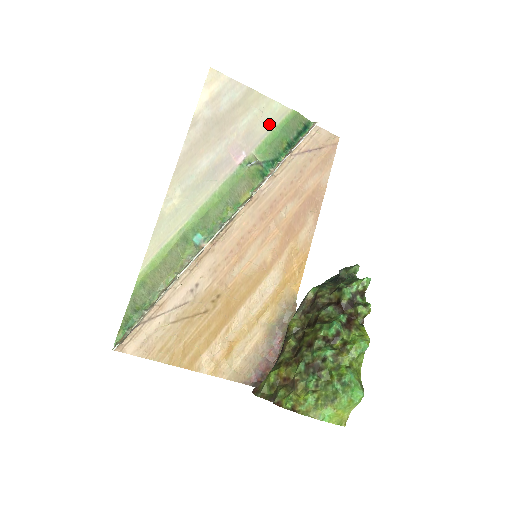
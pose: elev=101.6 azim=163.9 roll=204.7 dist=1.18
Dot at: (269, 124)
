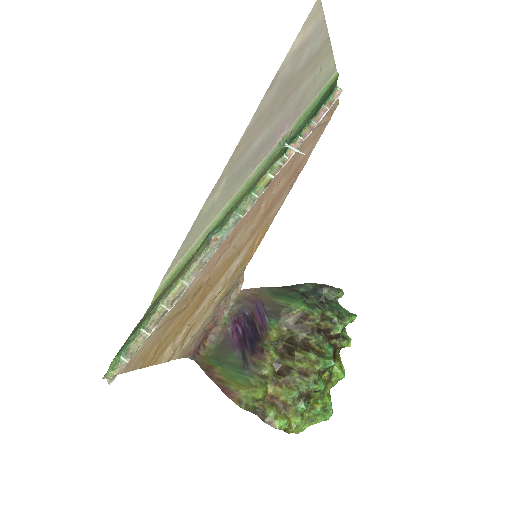
Dot at: (317, 89)
